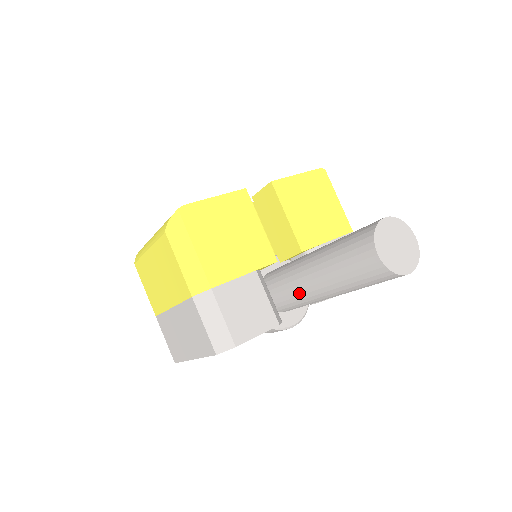
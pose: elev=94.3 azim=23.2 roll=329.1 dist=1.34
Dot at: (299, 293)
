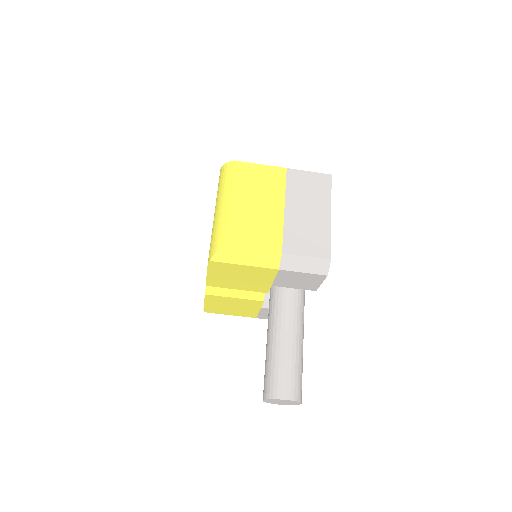
Dot at: occluded
